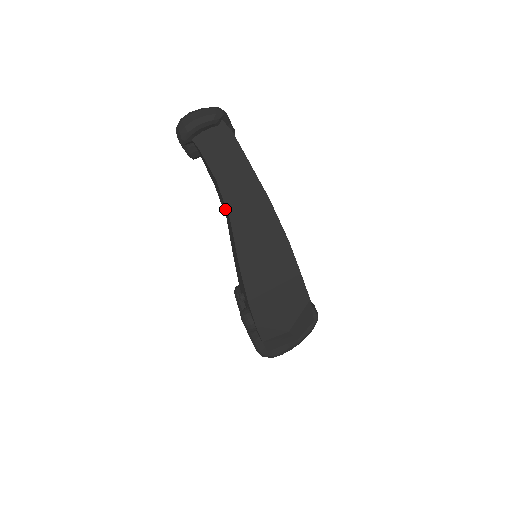
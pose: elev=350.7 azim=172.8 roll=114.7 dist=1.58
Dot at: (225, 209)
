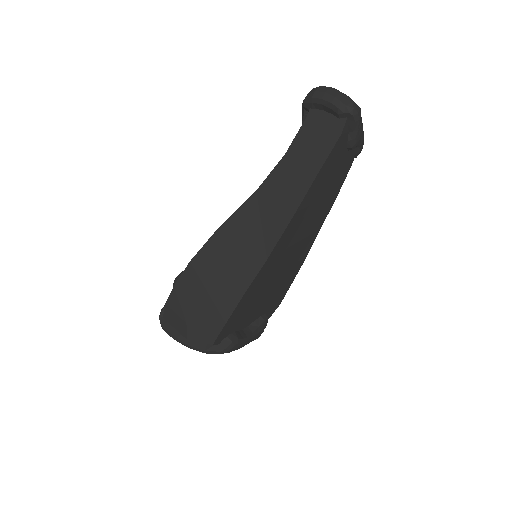
Dot at: occluded
